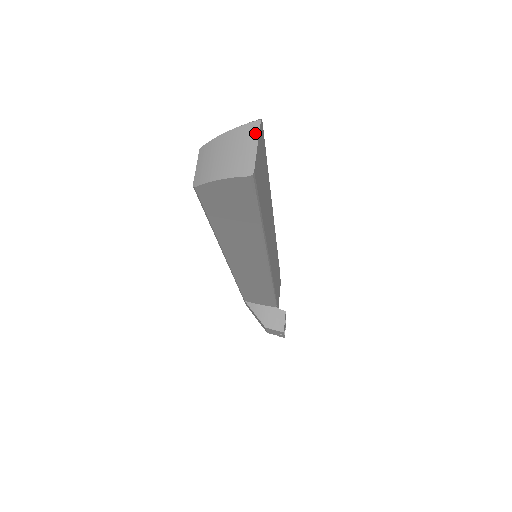
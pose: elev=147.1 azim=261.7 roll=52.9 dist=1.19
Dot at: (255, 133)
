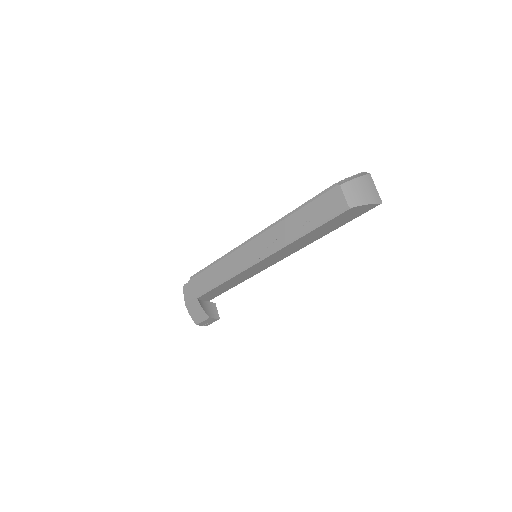
Dot at: (372, 180)
